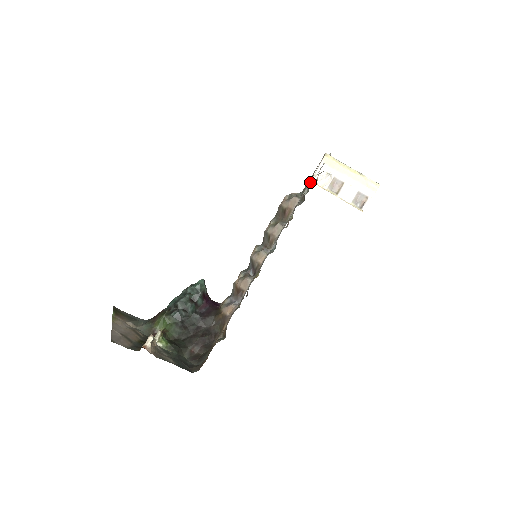
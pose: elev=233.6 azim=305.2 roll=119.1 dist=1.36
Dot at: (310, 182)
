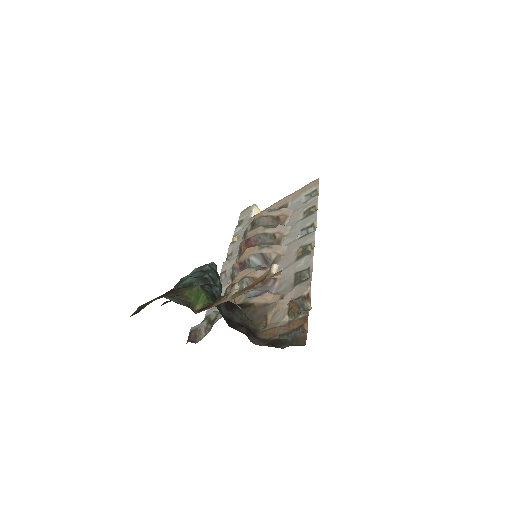
Dot at: (306, 194)
